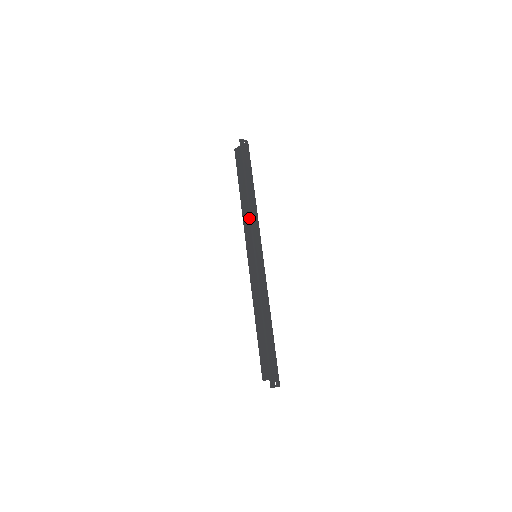
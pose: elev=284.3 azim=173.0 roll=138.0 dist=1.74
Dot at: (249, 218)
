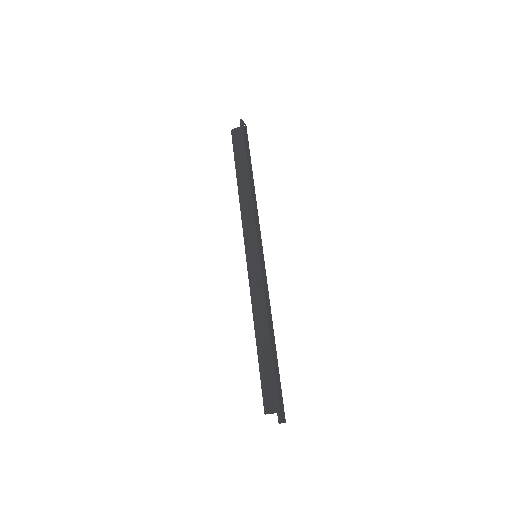
Dot at: (251, 209)
